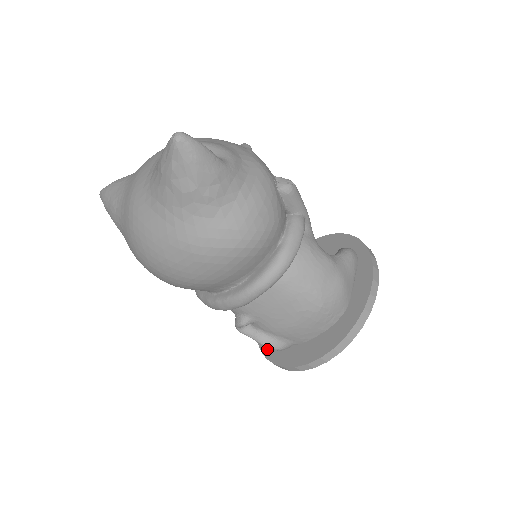
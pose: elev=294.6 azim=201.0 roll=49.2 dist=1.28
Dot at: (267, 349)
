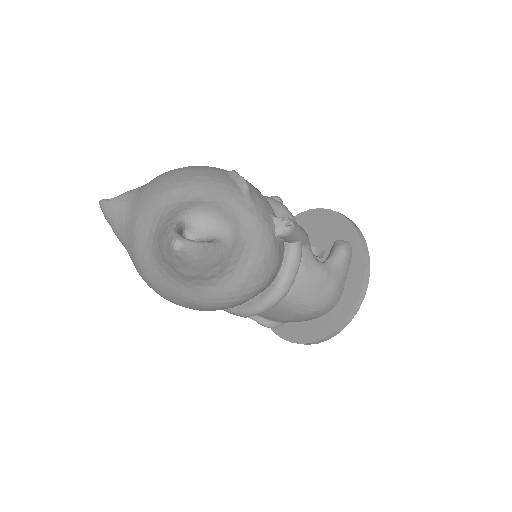
Dot at: occluded
